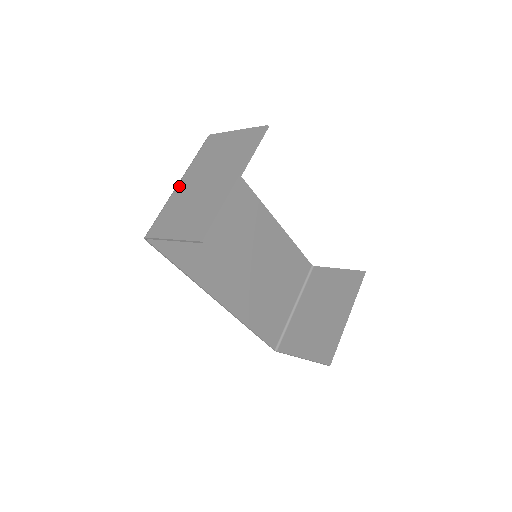
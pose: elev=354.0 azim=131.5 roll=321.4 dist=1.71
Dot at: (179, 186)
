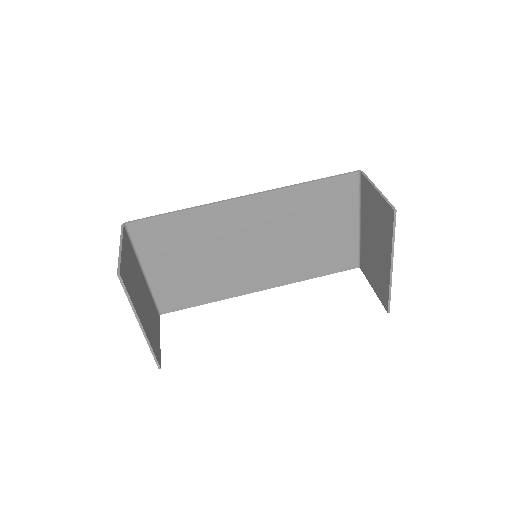
Dot at: occluded
